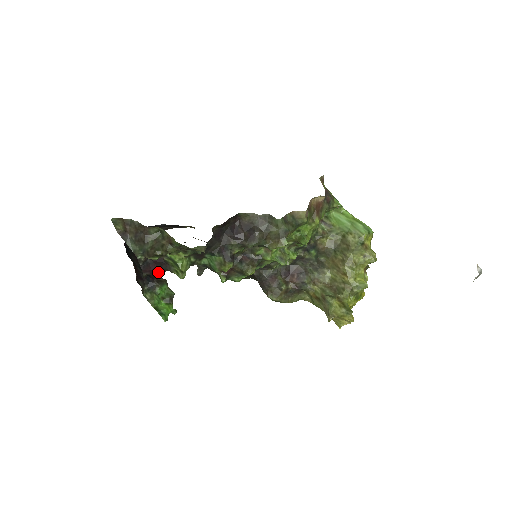
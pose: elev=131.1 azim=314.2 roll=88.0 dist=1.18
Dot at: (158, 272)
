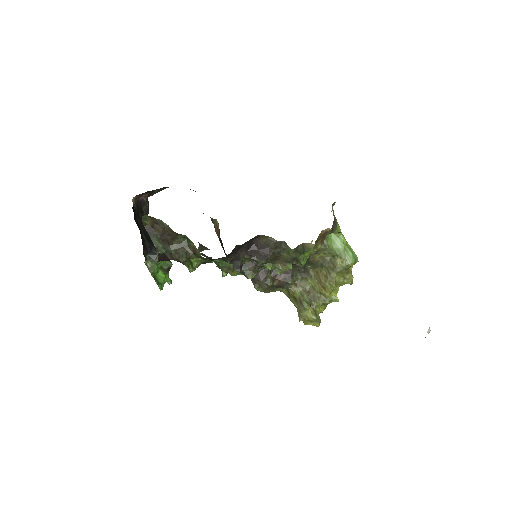
Dot at: occluded
